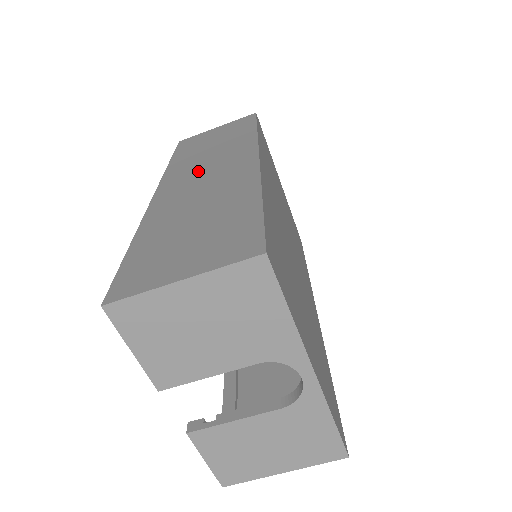
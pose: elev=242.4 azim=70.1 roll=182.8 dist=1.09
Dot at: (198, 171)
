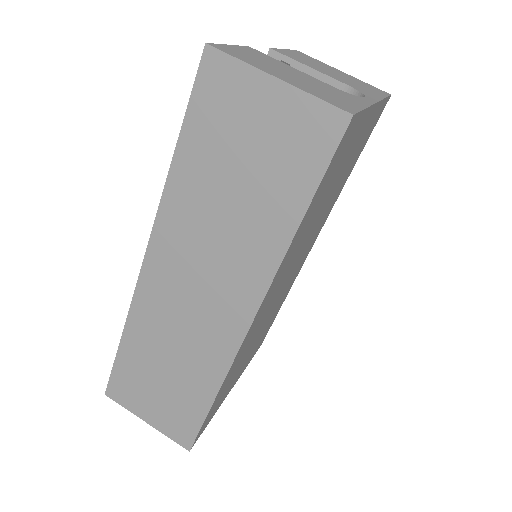
Dot at: occluded
